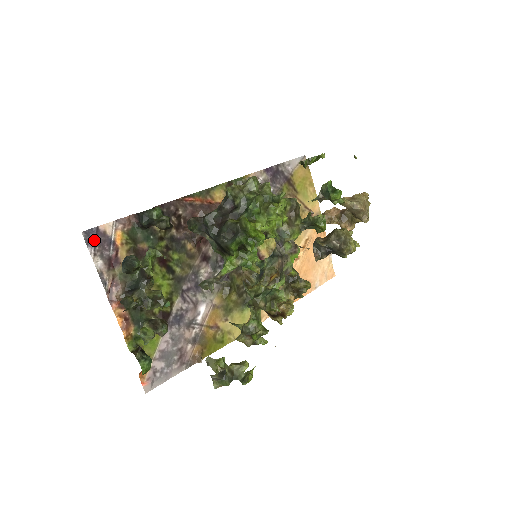
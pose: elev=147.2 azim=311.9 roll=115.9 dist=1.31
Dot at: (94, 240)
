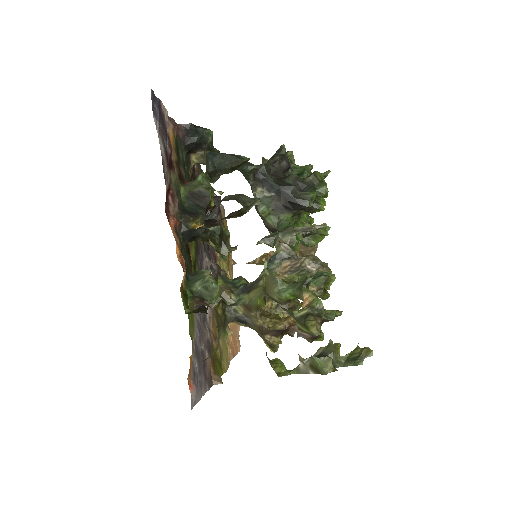
Dot at: (158, 112)
